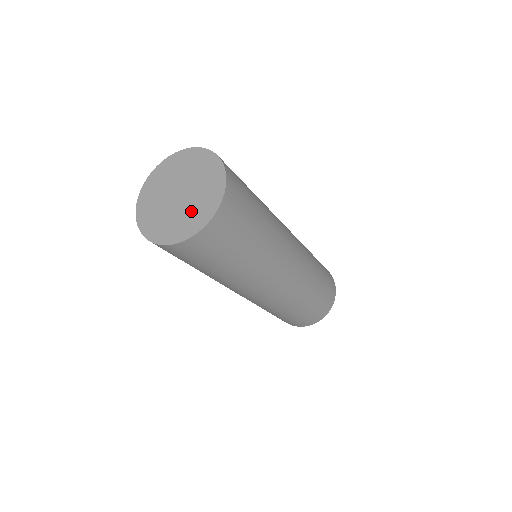
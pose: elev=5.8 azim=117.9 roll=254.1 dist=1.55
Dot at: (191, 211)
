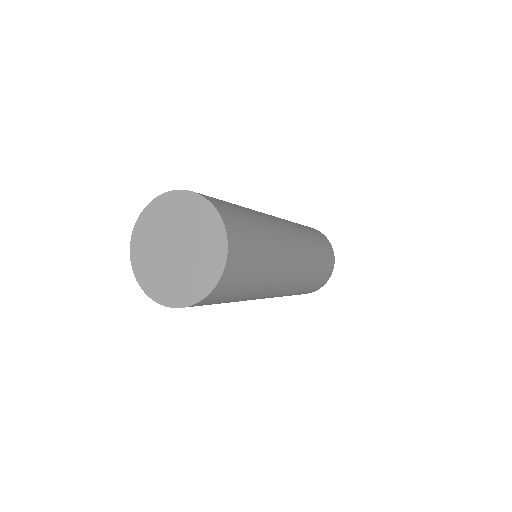
Dot at: (185, 278)
